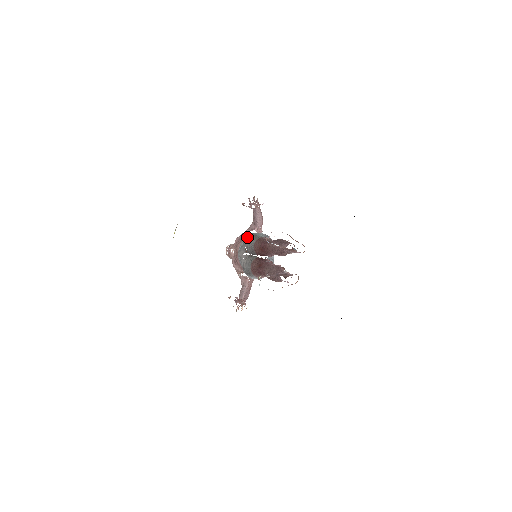
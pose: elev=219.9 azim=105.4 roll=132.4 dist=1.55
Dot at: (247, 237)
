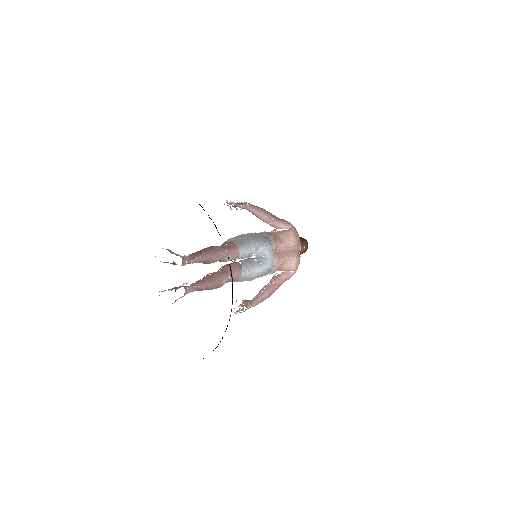
Dot at: occluded
